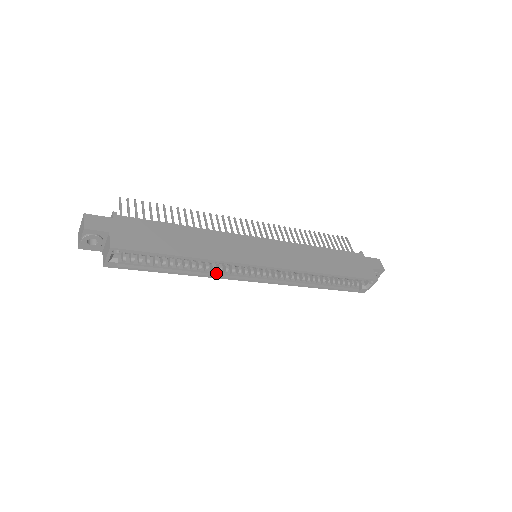
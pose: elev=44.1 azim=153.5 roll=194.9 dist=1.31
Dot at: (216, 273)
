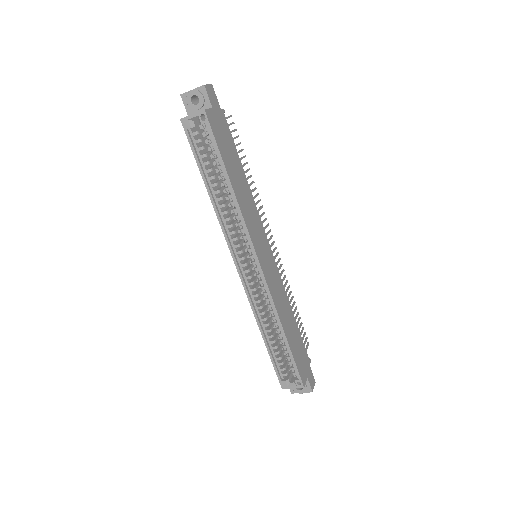
Dot at: (225, 225)
